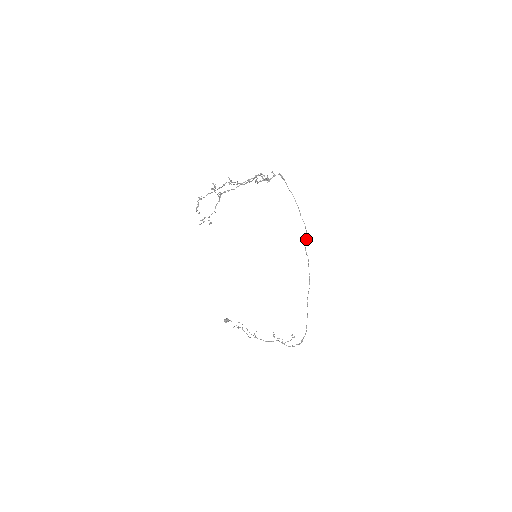
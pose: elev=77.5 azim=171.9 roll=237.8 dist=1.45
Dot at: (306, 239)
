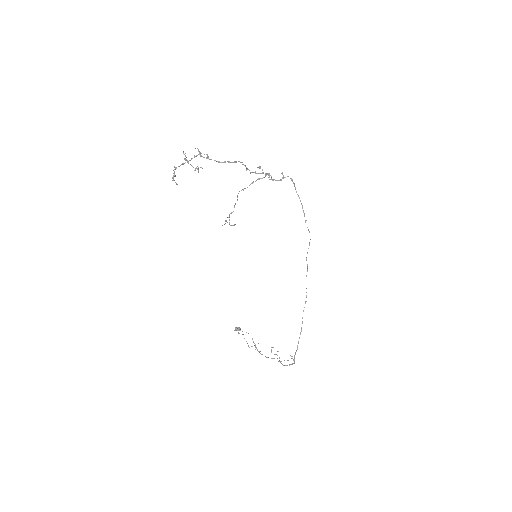
Dot at: (308, 248)
